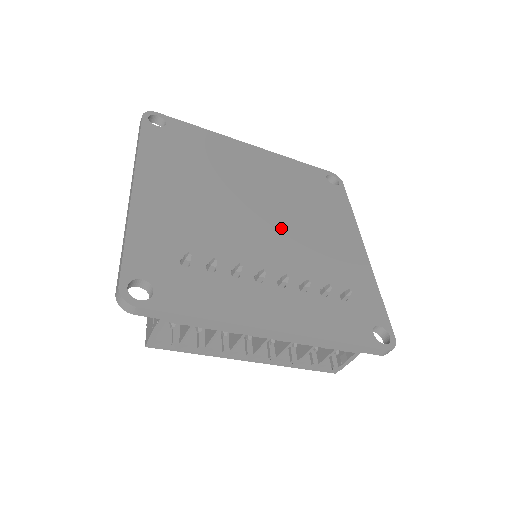
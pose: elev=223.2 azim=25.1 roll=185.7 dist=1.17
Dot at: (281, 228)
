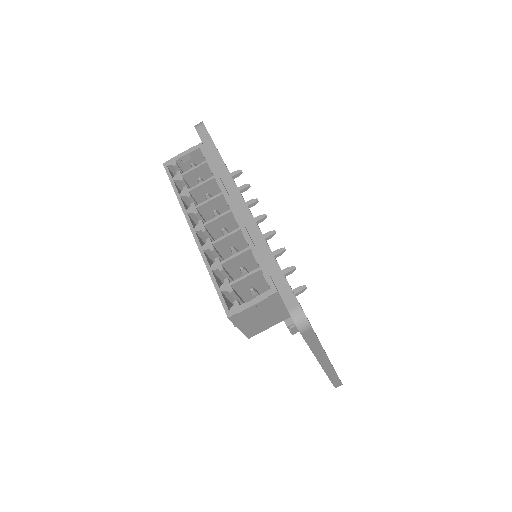
Dot at: occluded
